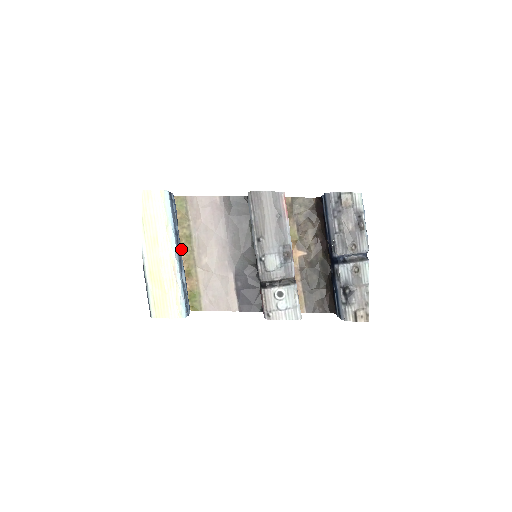
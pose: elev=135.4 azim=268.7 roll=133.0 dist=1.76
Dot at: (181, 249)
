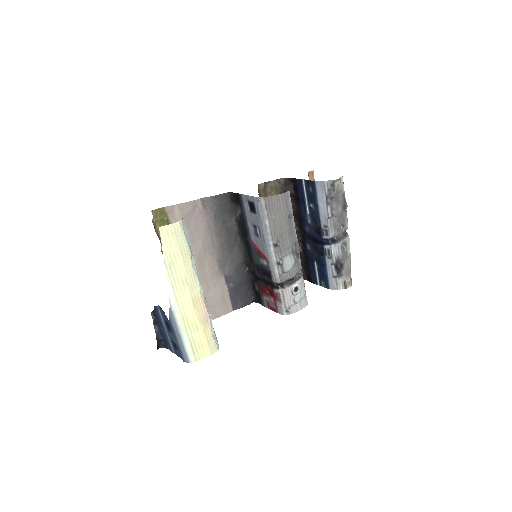
Dot at: occluded
